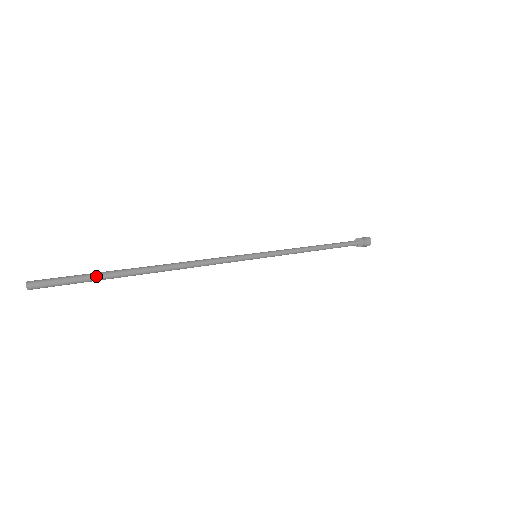
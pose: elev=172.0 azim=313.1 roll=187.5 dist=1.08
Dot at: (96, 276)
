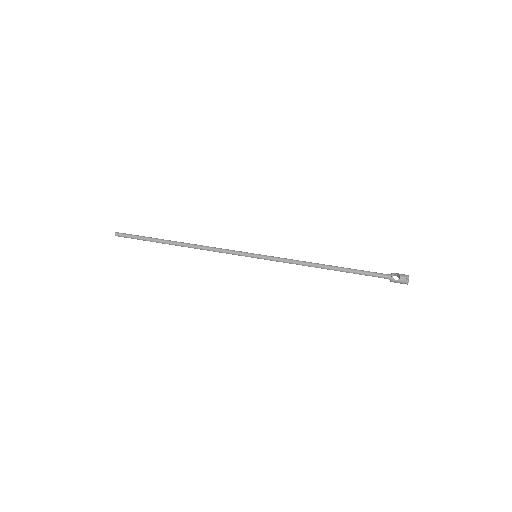
Dot at: (144, 237)
